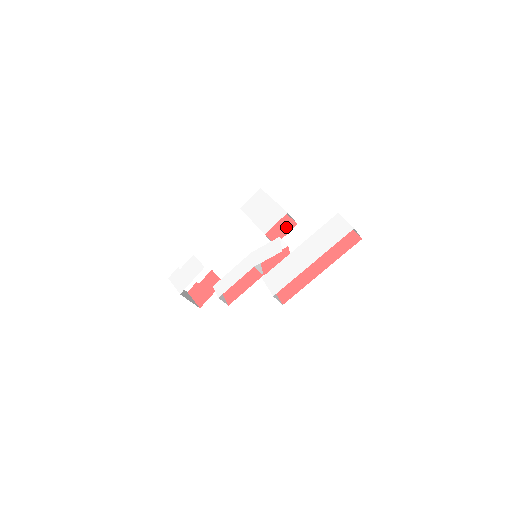
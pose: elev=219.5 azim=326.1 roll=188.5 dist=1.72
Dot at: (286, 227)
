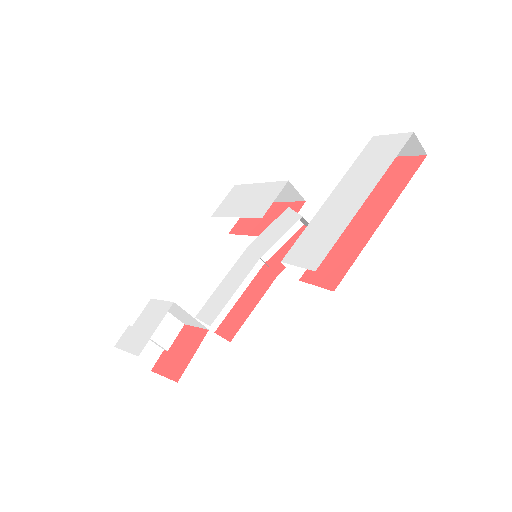
Dot at: occluded
